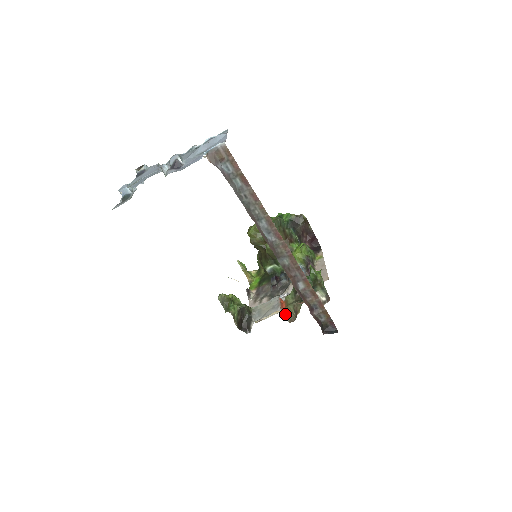
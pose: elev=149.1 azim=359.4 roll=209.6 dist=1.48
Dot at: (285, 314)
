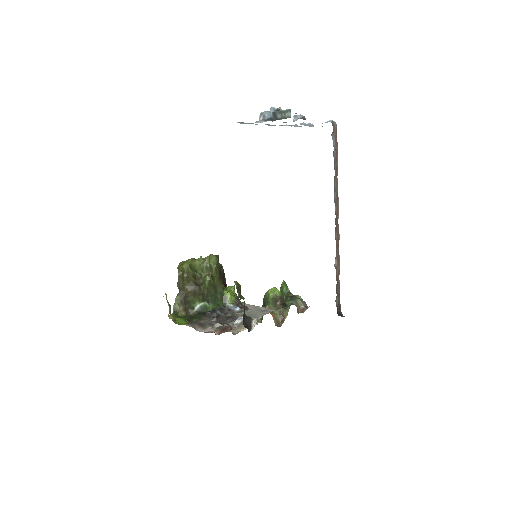
Dot at: (274, 318)
